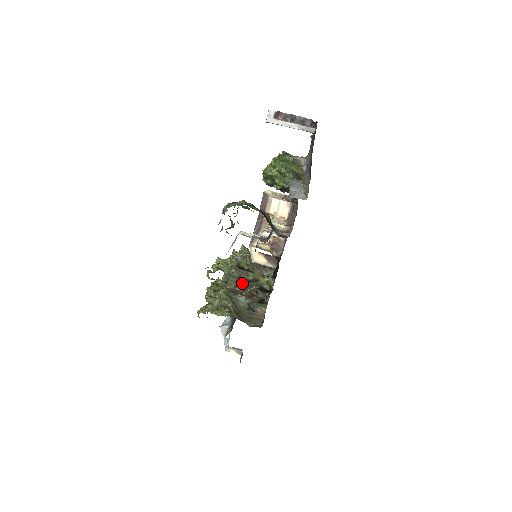
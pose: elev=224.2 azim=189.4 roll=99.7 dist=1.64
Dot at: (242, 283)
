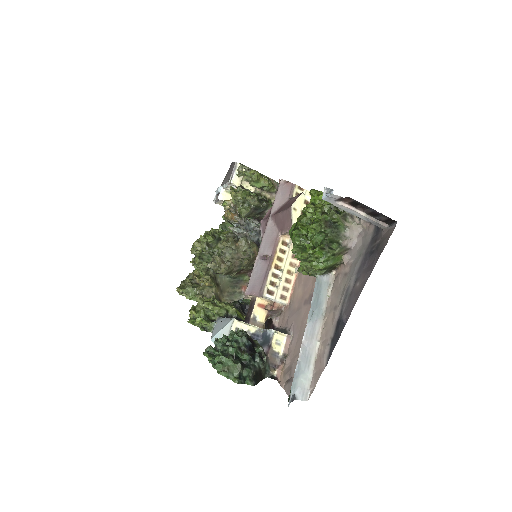
Dot at: (232, 274)
